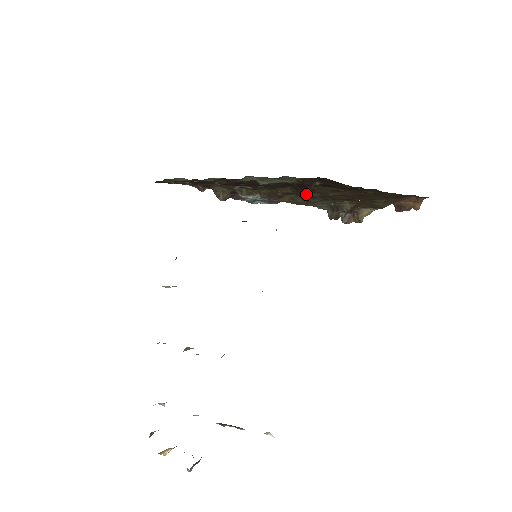
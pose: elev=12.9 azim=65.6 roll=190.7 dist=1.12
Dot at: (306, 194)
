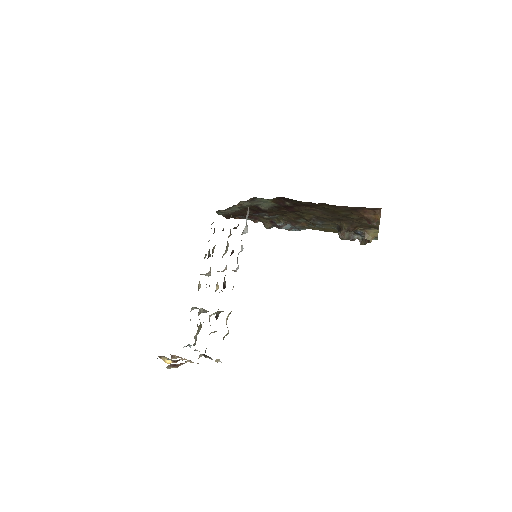
Dot at: (304, 216)
